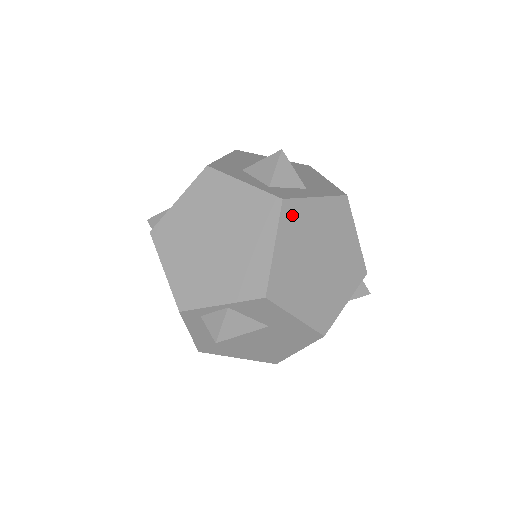
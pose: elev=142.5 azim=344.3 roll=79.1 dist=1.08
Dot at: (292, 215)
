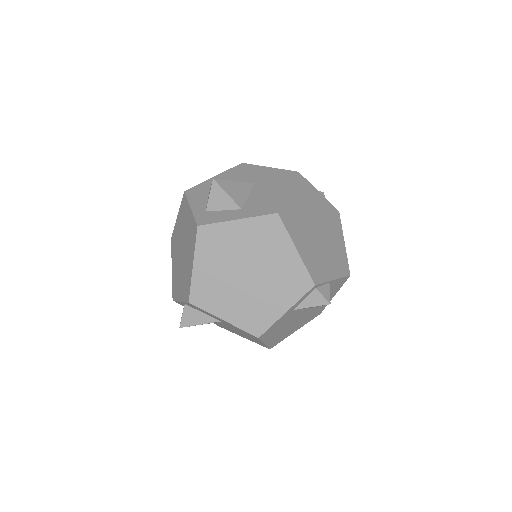
Dot at: (209, 238)
